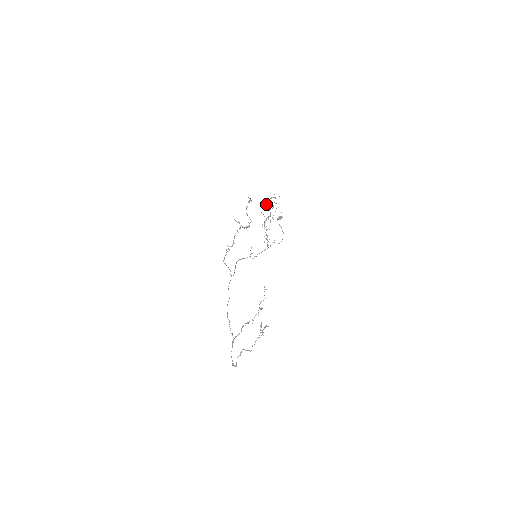
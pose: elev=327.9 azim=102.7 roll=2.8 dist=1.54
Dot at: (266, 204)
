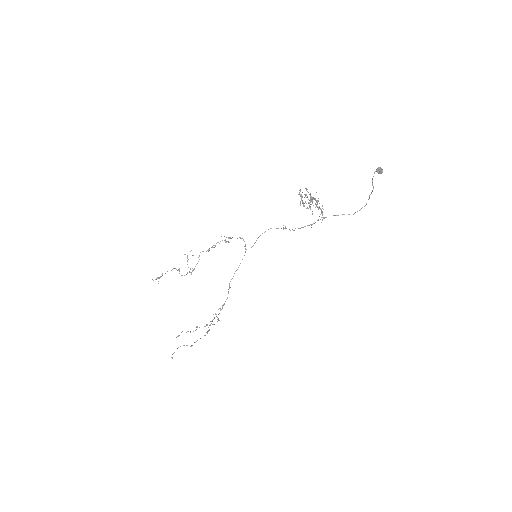
Dot at: occluded
